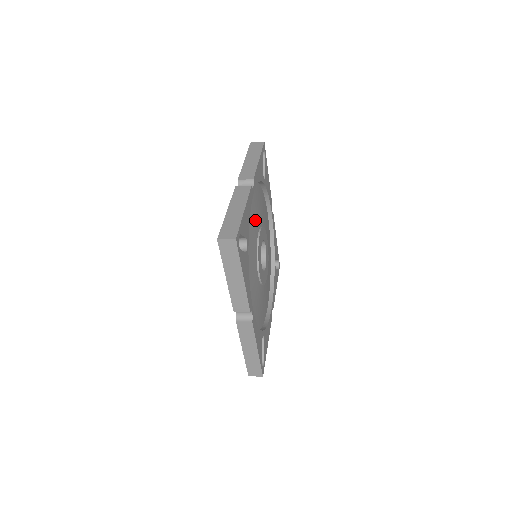
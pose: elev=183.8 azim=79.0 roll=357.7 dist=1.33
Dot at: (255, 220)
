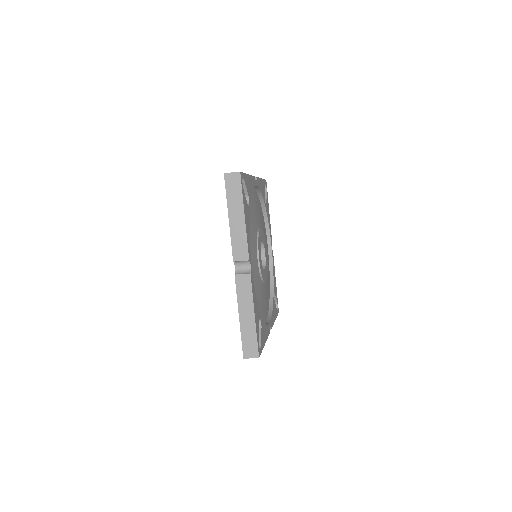
Dot at: (256, 215)
